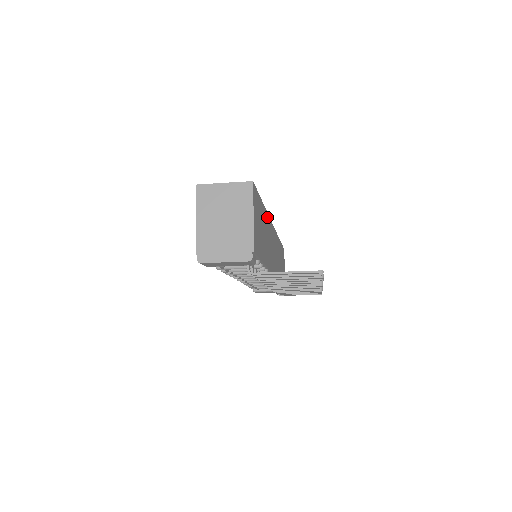
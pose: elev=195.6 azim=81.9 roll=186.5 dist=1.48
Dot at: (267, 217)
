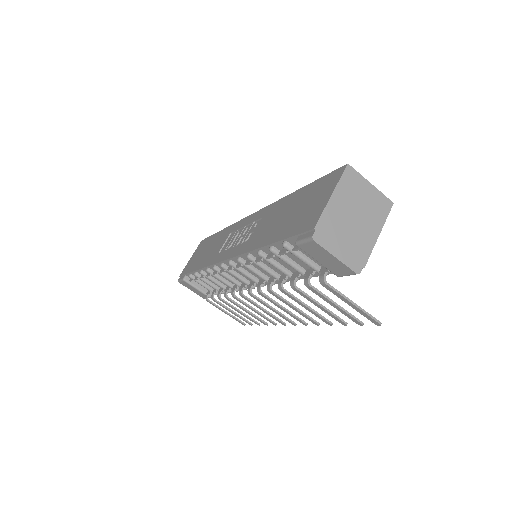
Dot at: occluded
